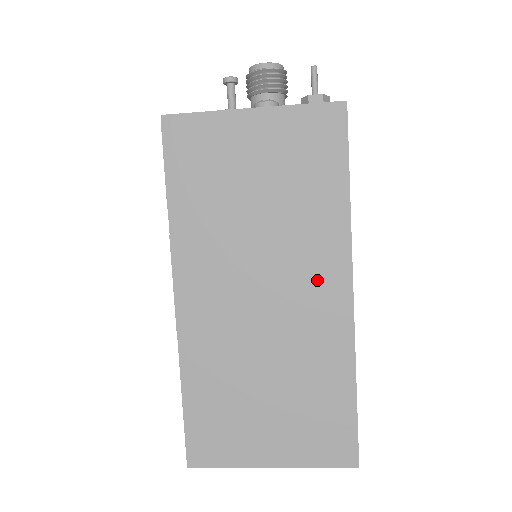
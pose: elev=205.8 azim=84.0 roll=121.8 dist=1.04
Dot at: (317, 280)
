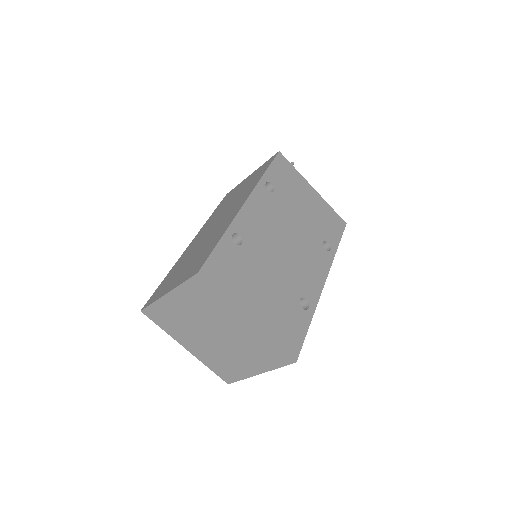
Dot at: (236, 207)
